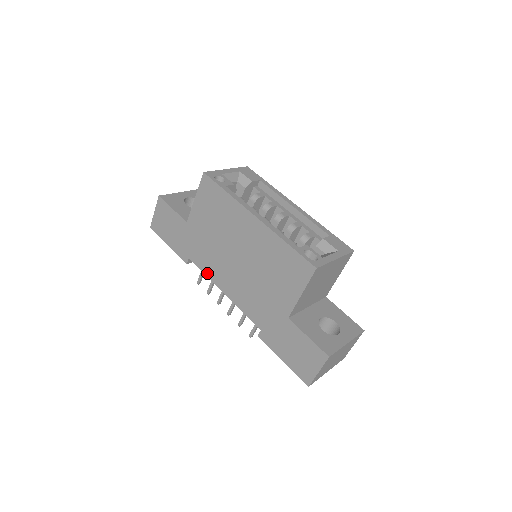
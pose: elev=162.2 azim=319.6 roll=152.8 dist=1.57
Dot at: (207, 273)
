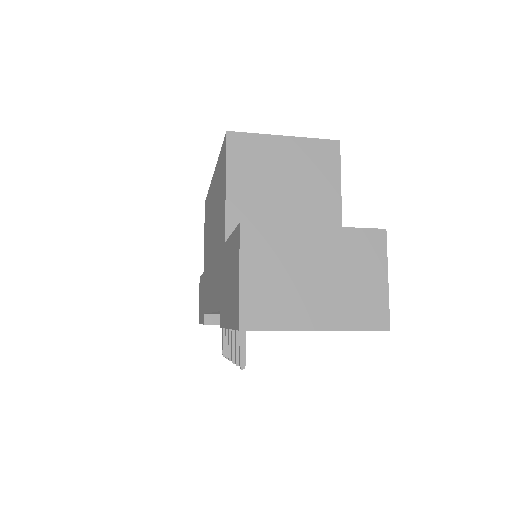
Dot at: (207, 308)
